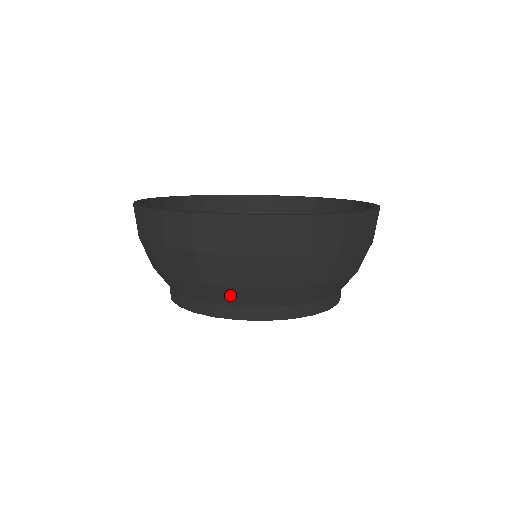
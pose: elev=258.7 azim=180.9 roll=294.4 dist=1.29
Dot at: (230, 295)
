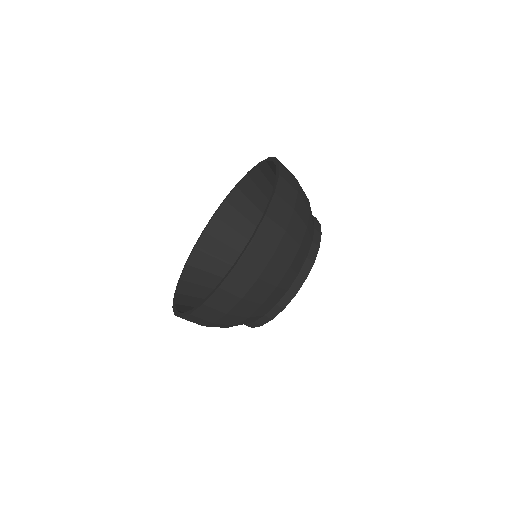
Dot at: occluded
